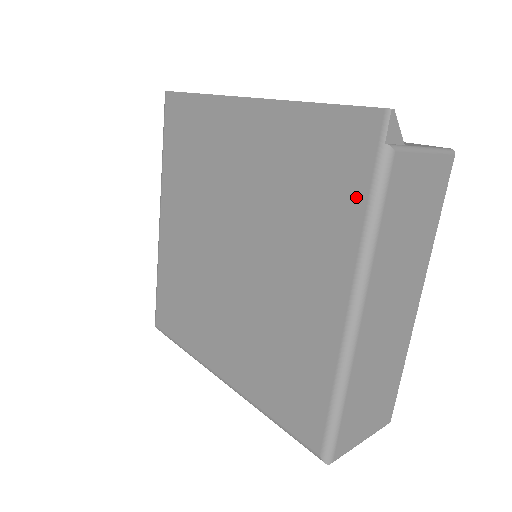
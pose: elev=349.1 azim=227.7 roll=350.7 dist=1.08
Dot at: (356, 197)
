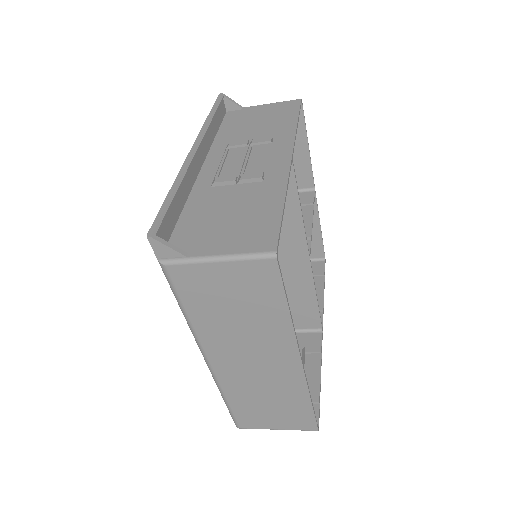
Dot at: occluded
